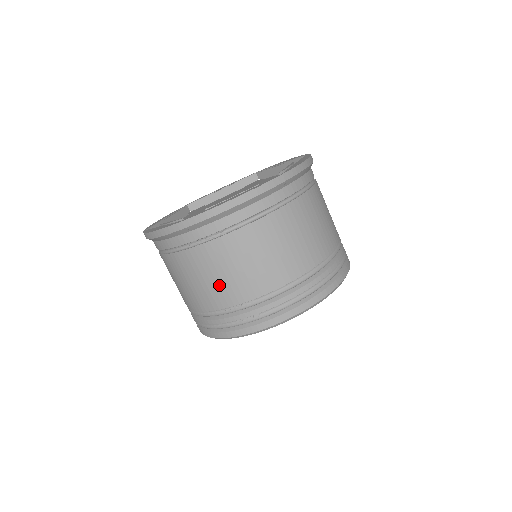
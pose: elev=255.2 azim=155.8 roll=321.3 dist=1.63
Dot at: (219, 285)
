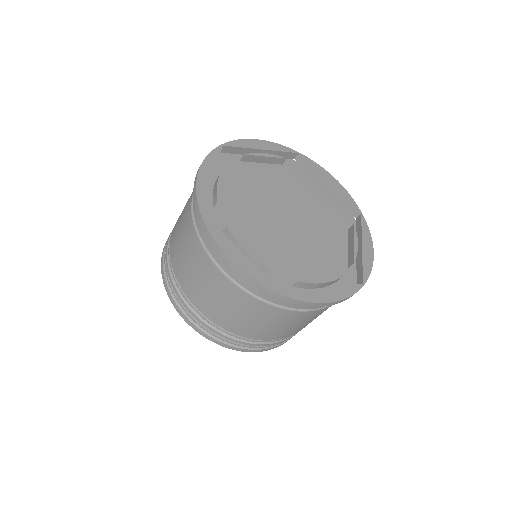
Dot at: (180, 256)
